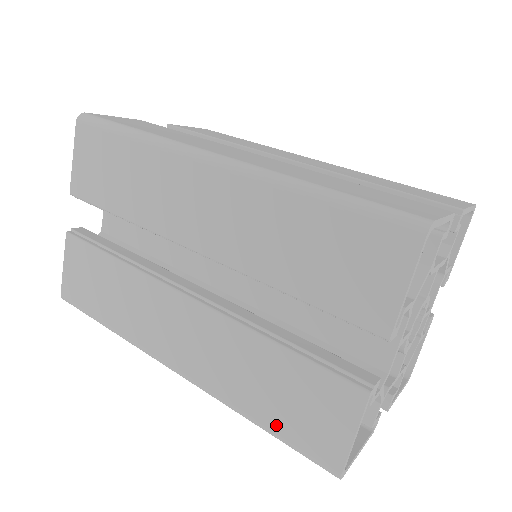
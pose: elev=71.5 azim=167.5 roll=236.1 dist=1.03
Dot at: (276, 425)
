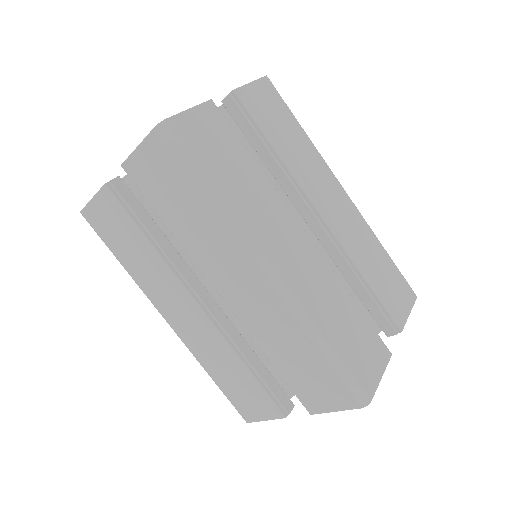
Dot at: (224, 388)
